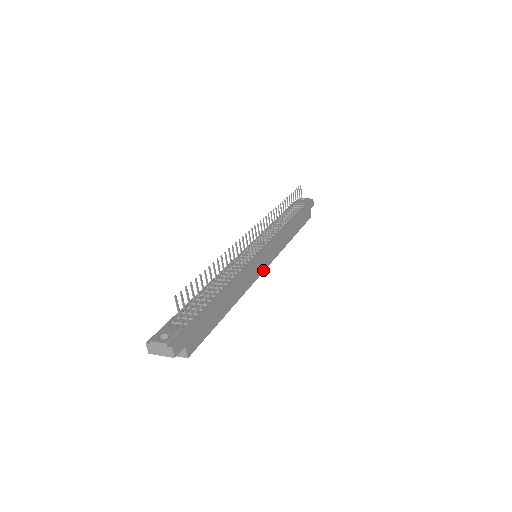
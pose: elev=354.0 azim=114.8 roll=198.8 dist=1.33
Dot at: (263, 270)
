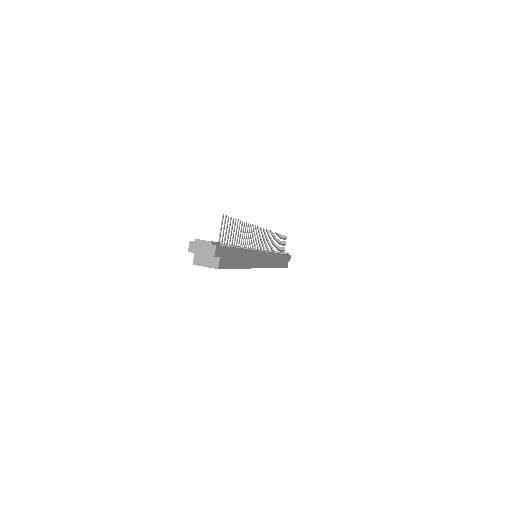
Dot at: (261, 267)
